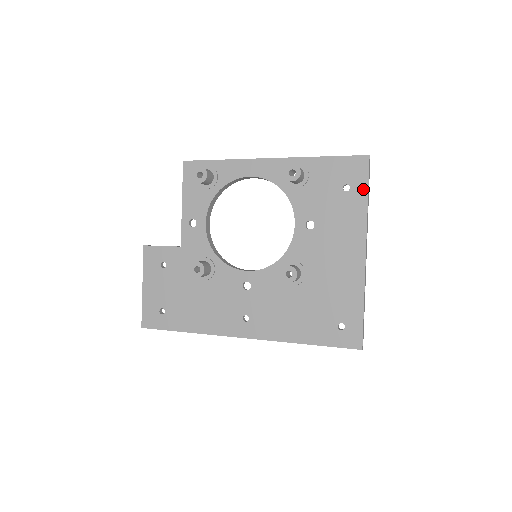
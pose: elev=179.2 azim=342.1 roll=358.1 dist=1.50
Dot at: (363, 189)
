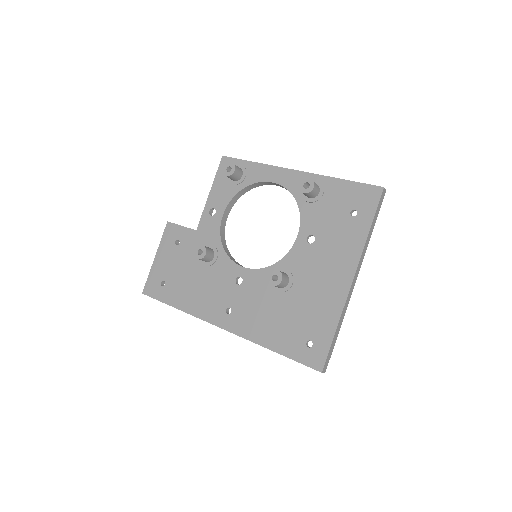
Dot at: (369, 218)
